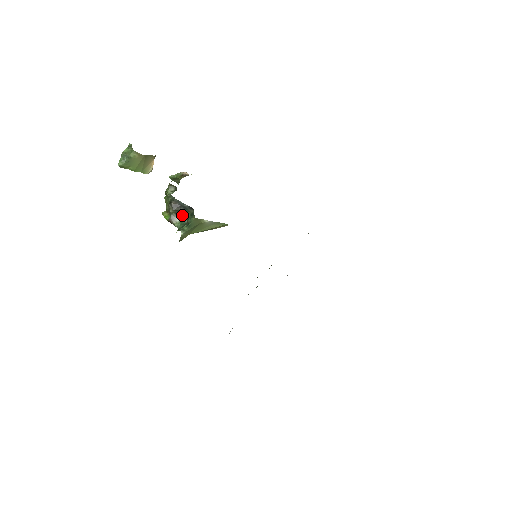
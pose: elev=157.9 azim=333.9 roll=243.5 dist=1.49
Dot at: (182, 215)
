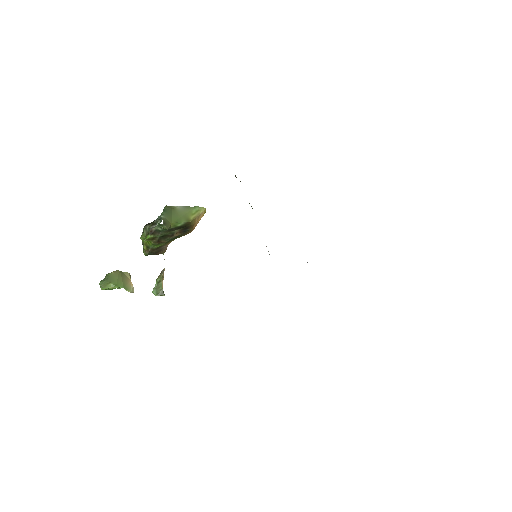
Dot at: (157, 221)
